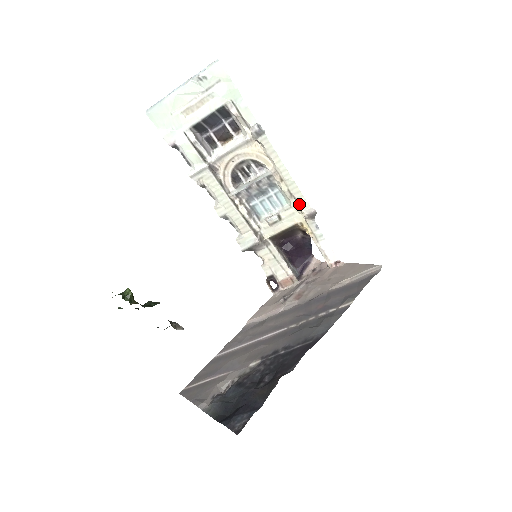
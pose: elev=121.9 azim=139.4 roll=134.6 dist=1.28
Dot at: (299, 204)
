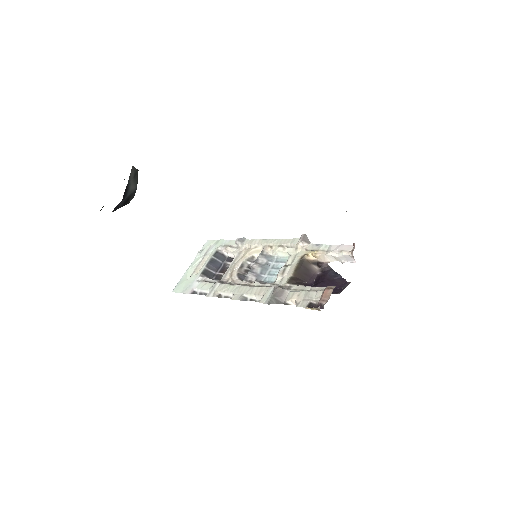
Dot at: (291, 245)
